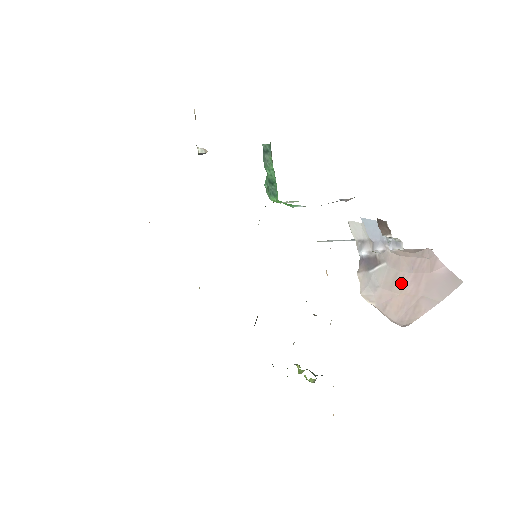
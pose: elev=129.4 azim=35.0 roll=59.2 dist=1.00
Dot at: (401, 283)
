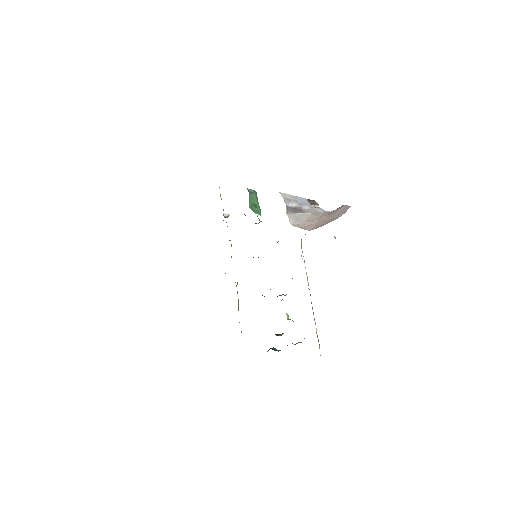
Dot at: (319, 220)
